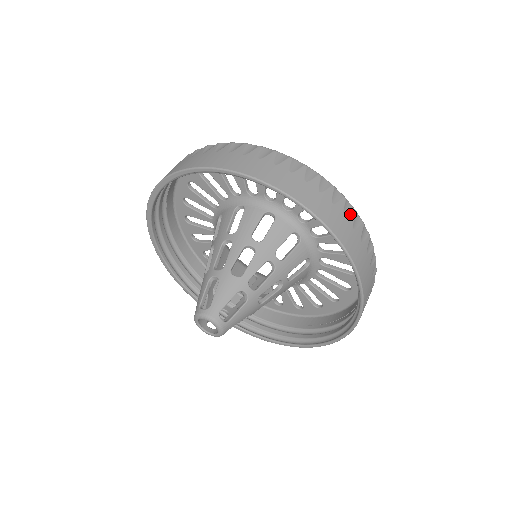
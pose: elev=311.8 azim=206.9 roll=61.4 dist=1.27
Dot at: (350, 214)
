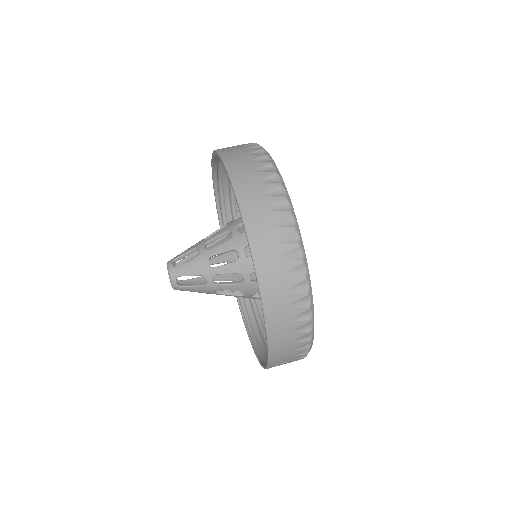
Dot at: (300, 308)
